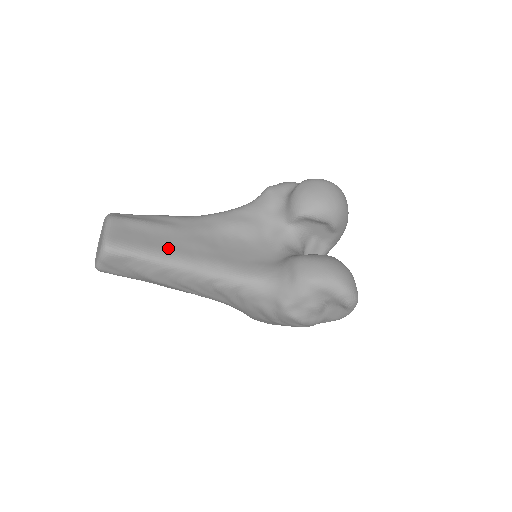
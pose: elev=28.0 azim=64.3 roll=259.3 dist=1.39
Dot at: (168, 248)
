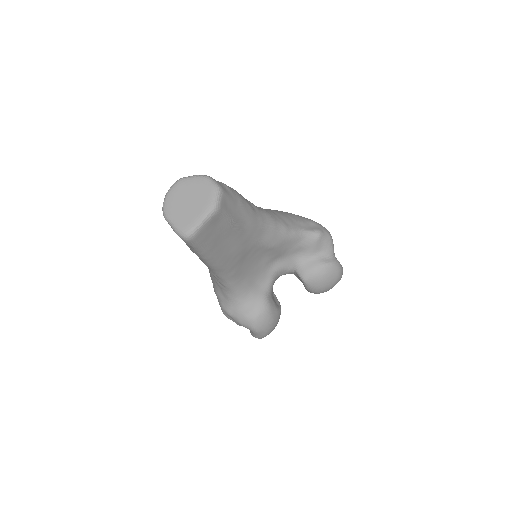
Dot at: (220, 253)
